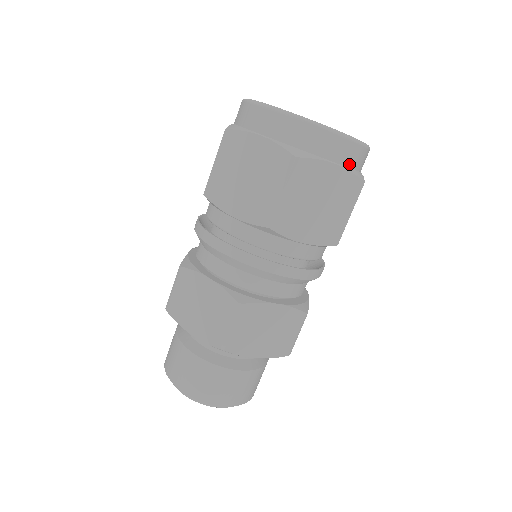
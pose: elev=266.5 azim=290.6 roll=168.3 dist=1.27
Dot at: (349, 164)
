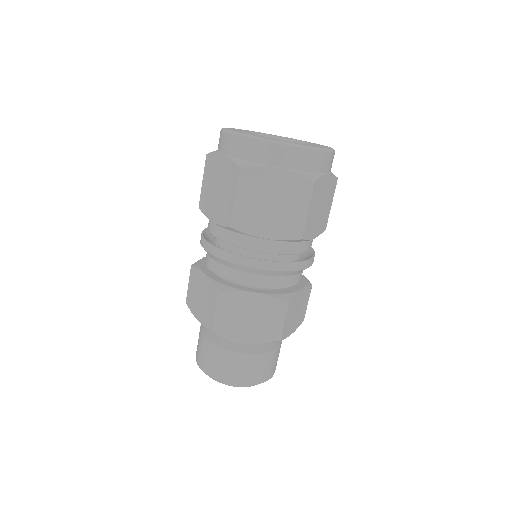
Dot at: (297, 167)
